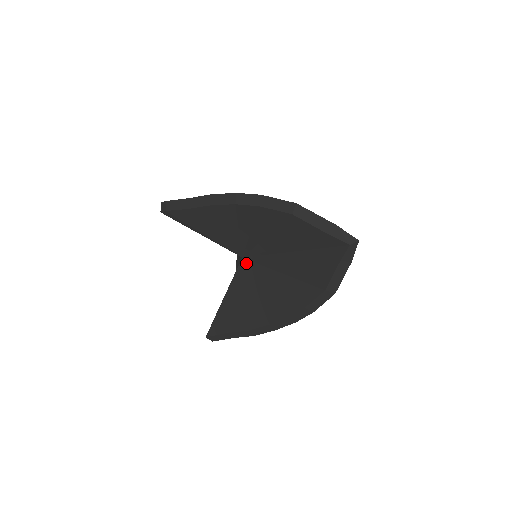
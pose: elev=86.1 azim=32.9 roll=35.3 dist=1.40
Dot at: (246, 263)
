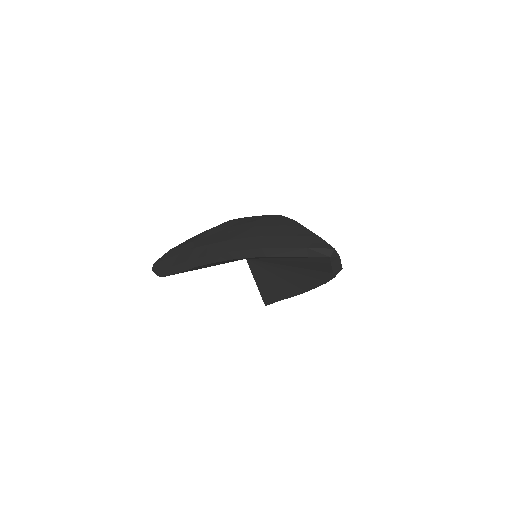
Dot at: (252, 262)
